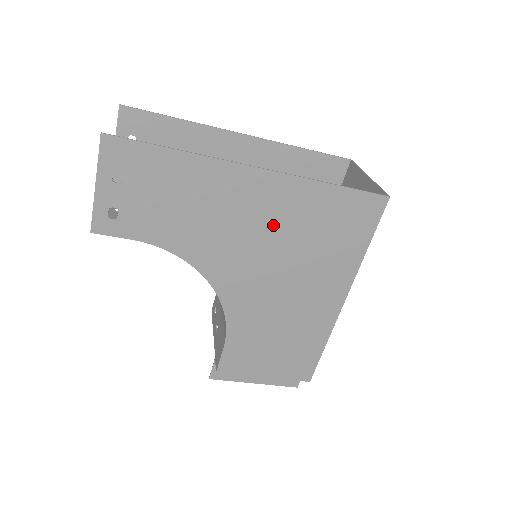
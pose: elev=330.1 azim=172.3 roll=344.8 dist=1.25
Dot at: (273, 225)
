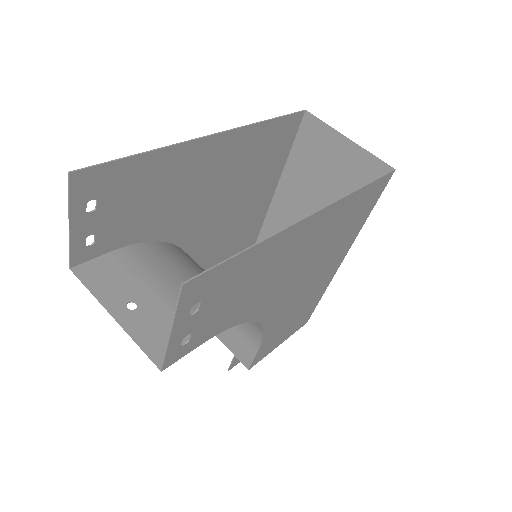
Dot at: (315, 247)
